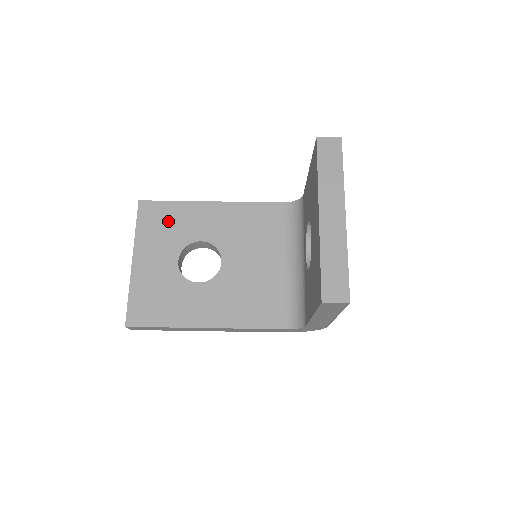
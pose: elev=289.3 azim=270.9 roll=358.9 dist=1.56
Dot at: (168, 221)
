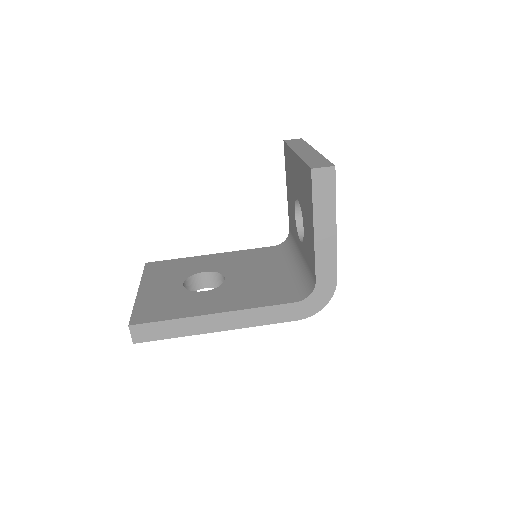
Dot at: (173, 267)
